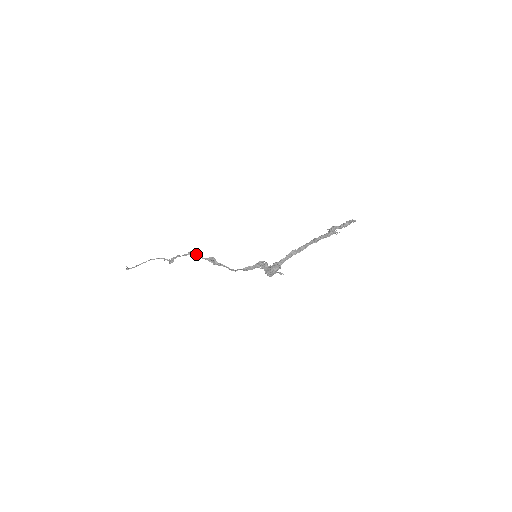
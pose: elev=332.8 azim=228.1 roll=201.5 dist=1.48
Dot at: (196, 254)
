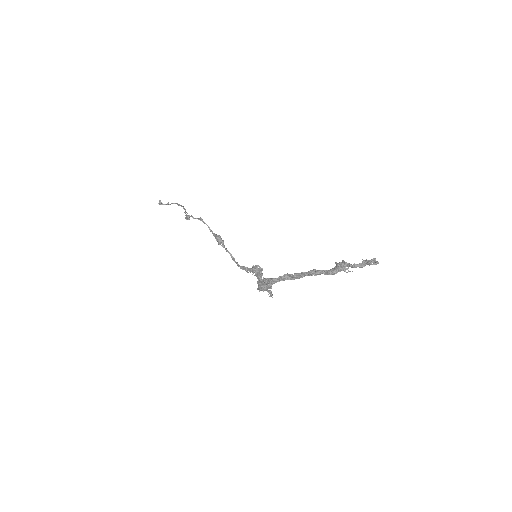
Dot at: (205, 223)
